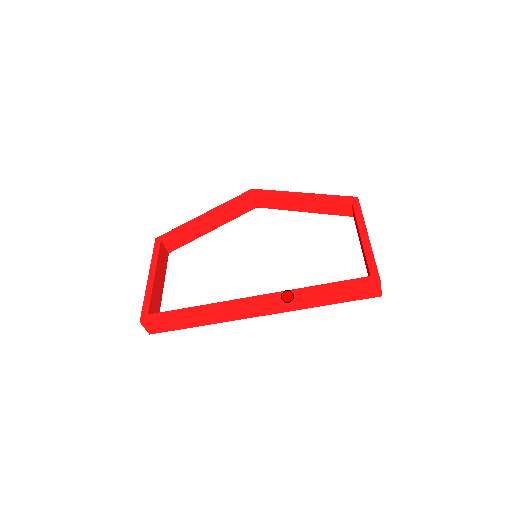
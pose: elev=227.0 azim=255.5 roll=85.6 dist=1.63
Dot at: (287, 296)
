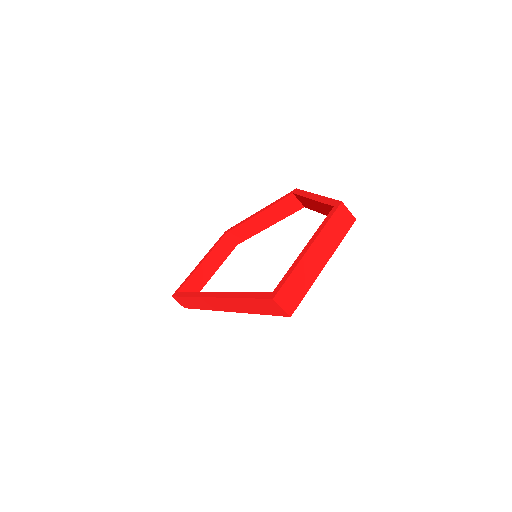
Dot at: (225, 297)
